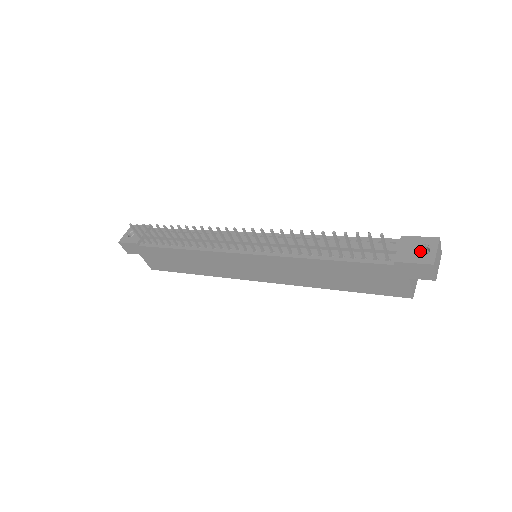
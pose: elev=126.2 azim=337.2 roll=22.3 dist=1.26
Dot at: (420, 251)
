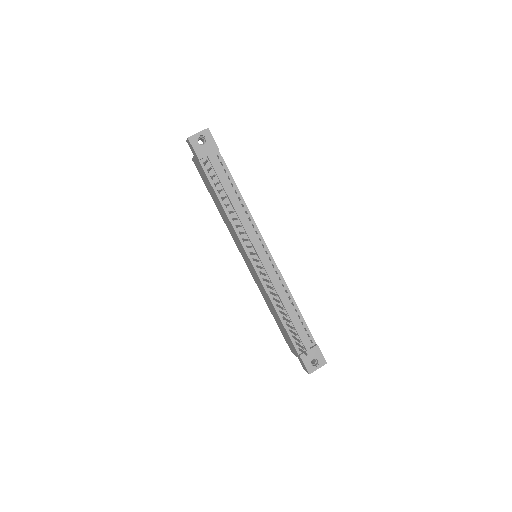
Dot at: (314, 358)
